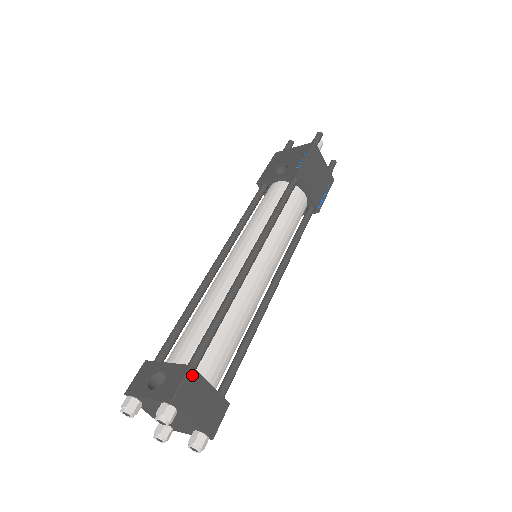
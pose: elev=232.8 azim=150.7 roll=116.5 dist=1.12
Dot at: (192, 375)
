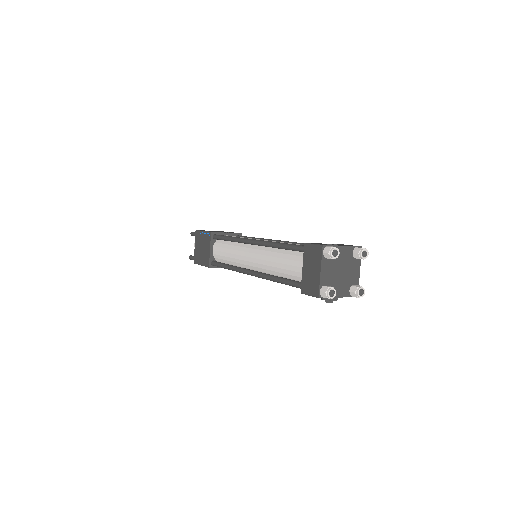
Dot at: occluded
